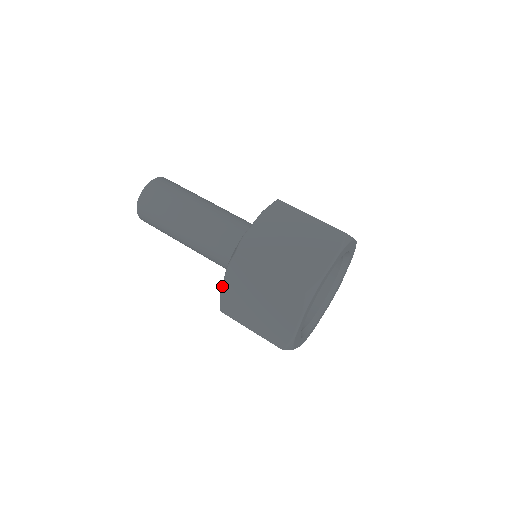
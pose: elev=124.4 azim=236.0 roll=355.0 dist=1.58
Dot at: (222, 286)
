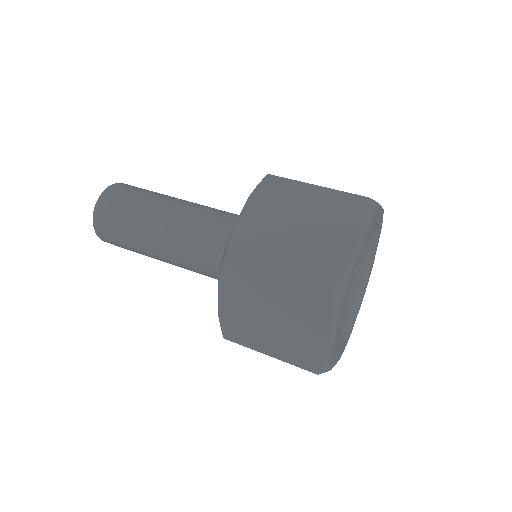
Dot at: (237, 219)
